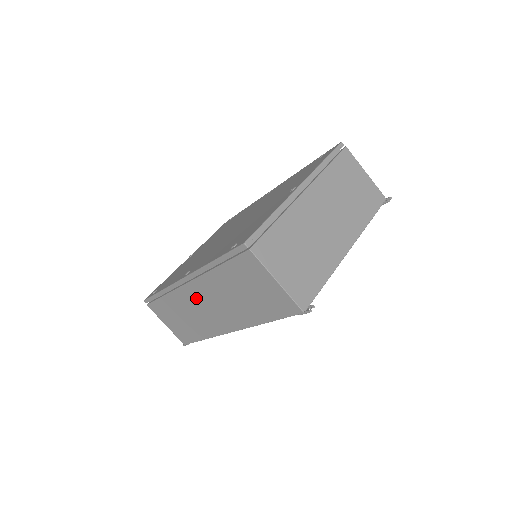
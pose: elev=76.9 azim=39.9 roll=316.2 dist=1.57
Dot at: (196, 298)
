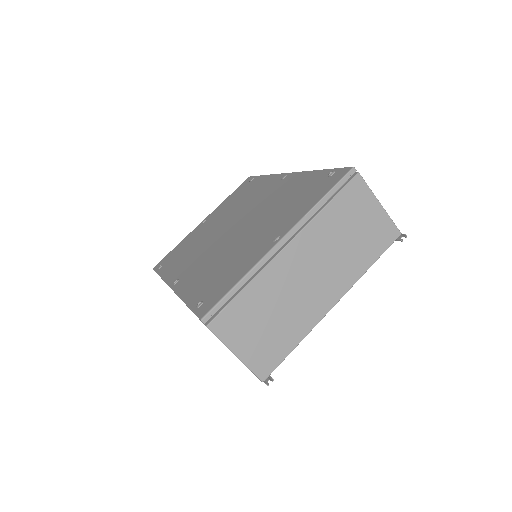
Dot at: occluded
